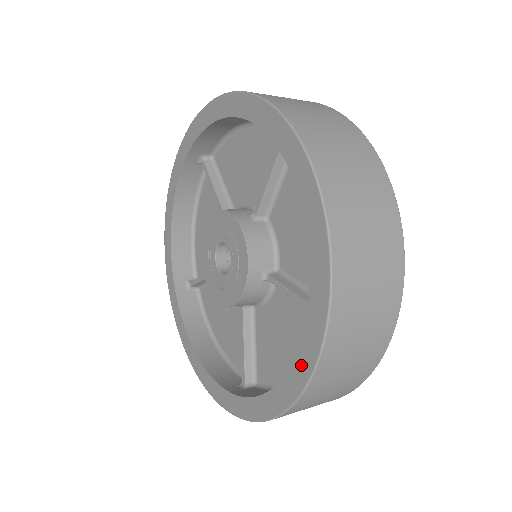
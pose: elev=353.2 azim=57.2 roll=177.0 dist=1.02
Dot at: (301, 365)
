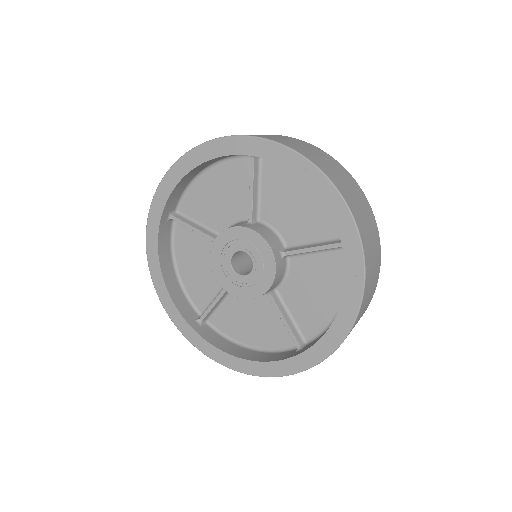
Dot at: (275, 368)
